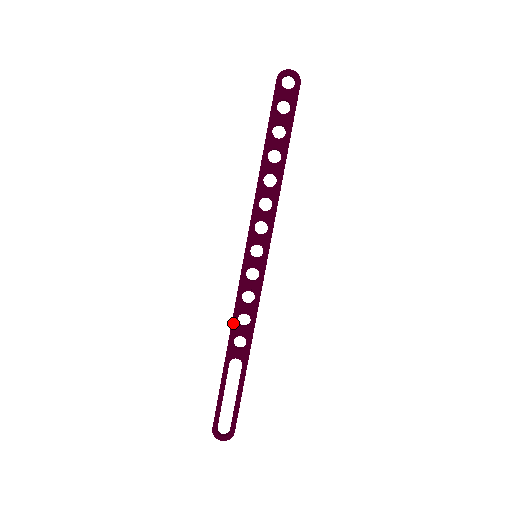
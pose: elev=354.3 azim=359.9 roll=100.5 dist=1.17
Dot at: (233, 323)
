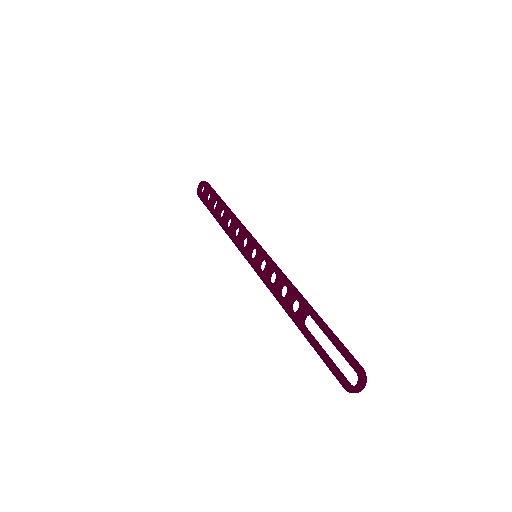
Dot at: (279, 302)
